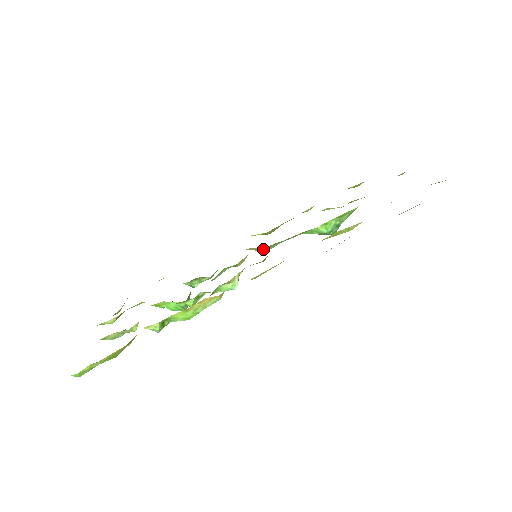
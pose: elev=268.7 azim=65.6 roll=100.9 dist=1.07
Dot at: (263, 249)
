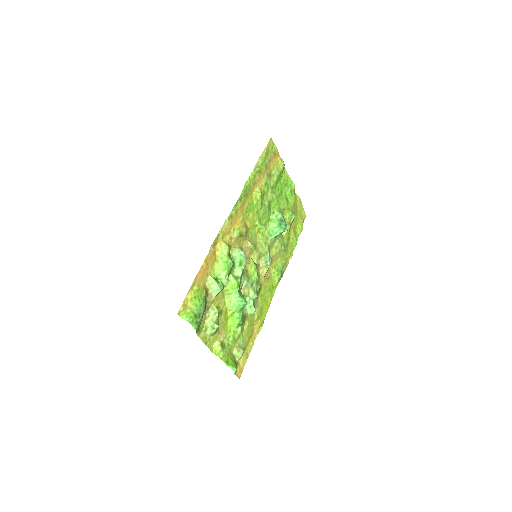
Dot at: (264, 260)
